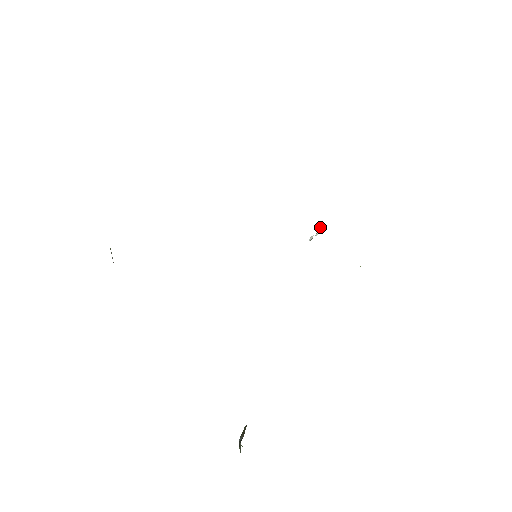
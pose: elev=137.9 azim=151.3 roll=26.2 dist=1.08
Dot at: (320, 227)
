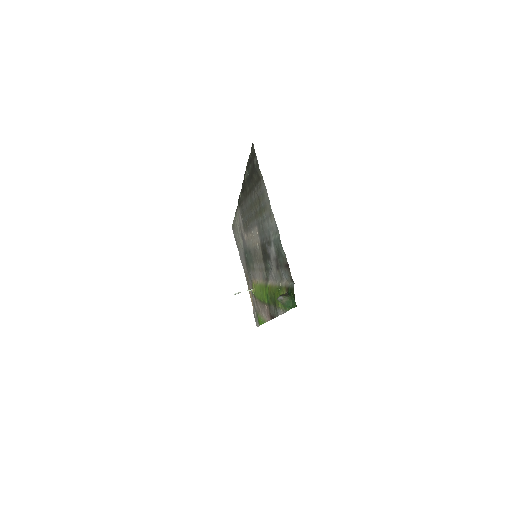
Dot at: (250, 289)
